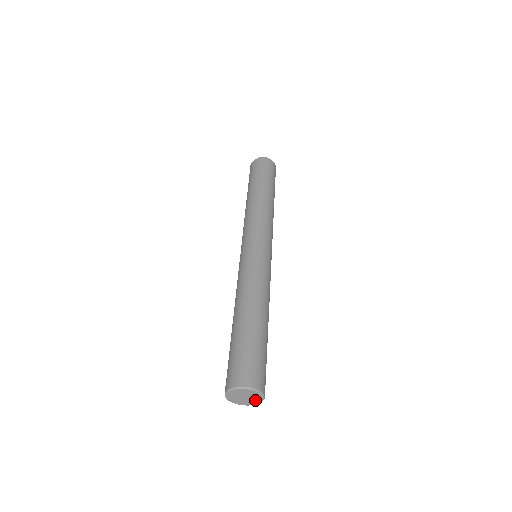
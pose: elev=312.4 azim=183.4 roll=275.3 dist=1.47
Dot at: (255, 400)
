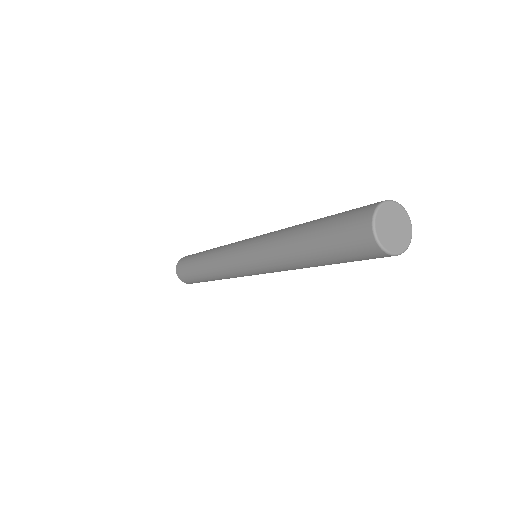
Dot at: (396, 244)
